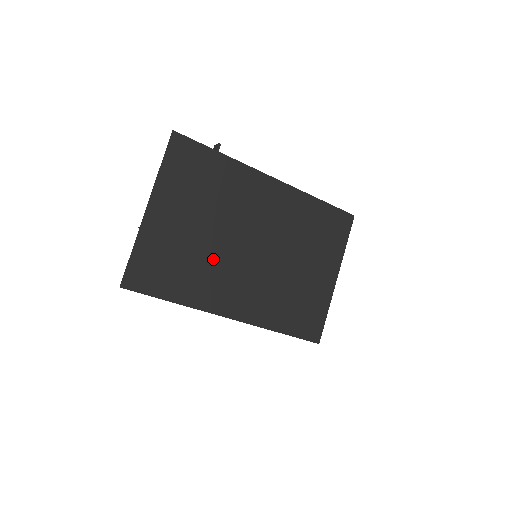
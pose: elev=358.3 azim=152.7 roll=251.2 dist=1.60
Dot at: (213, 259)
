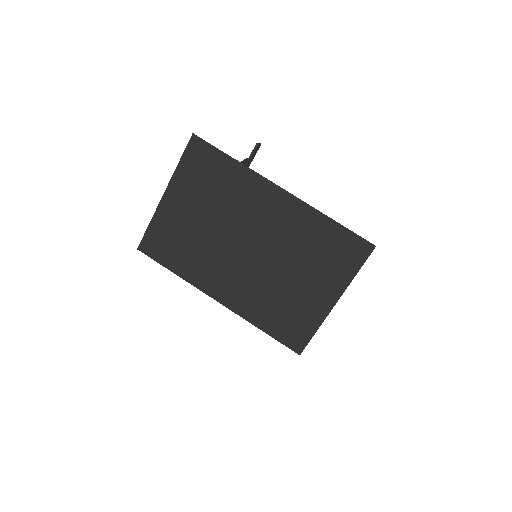
Dot at: (210, 248)
